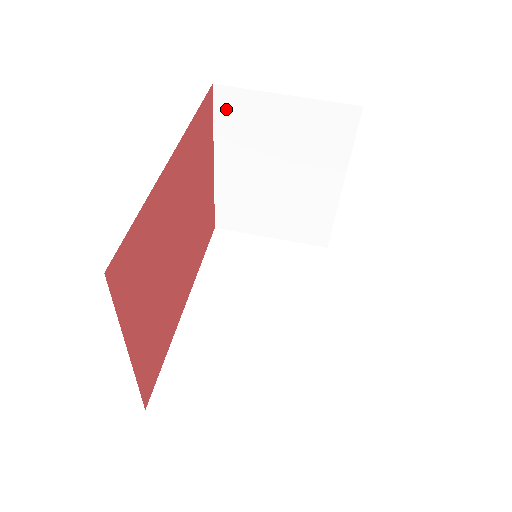
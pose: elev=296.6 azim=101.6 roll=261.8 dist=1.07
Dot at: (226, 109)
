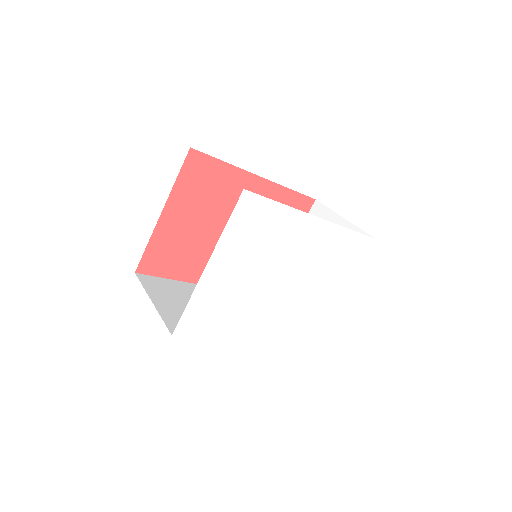
Dot at: occluded
